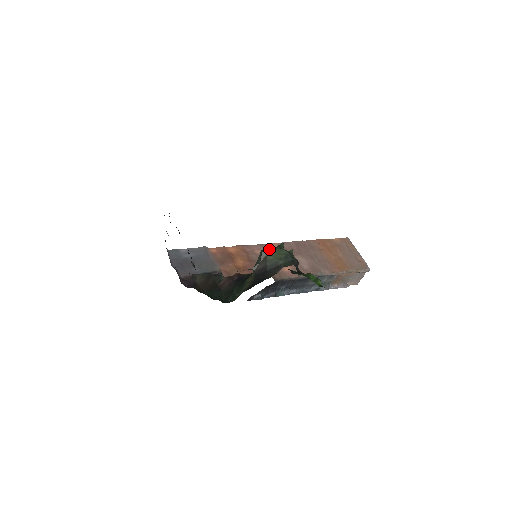
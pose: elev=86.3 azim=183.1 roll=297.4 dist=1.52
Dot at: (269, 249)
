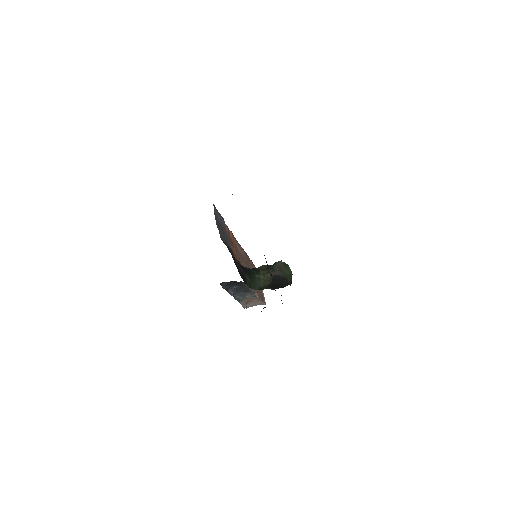
Dot at: occluded
